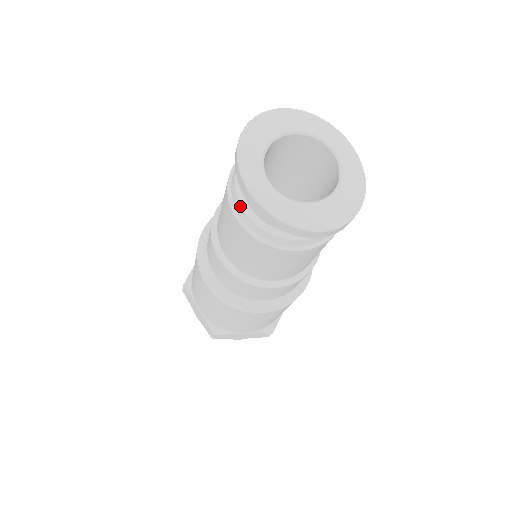
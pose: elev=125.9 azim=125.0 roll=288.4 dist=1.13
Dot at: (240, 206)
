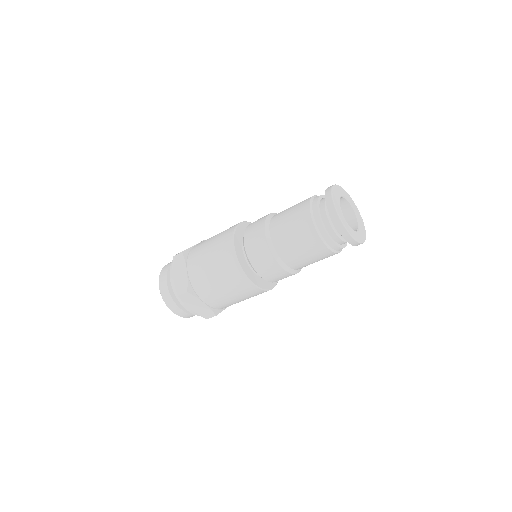
Dot at: (330, 239)
